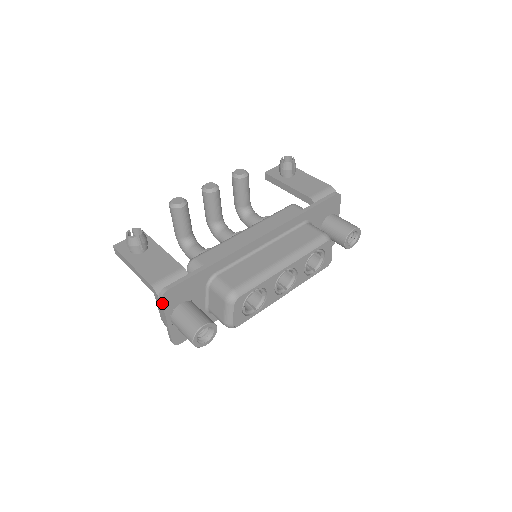
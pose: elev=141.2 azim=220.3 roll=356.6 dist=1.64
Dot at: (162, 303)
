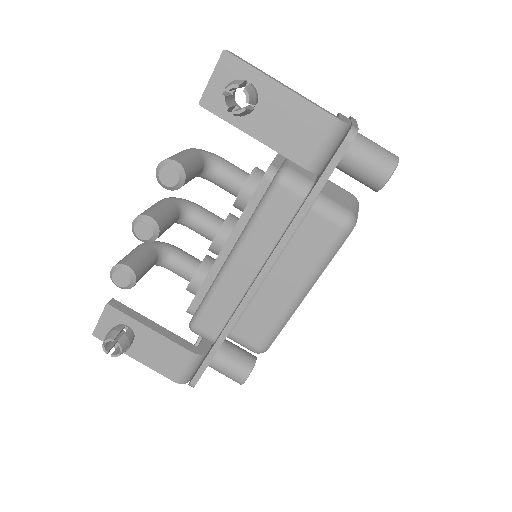
Dot at: occluded
